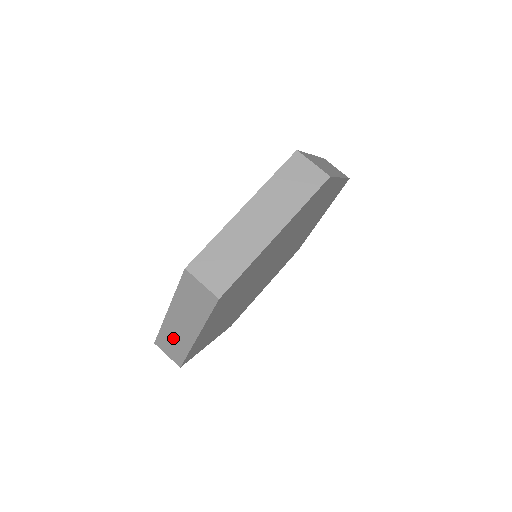
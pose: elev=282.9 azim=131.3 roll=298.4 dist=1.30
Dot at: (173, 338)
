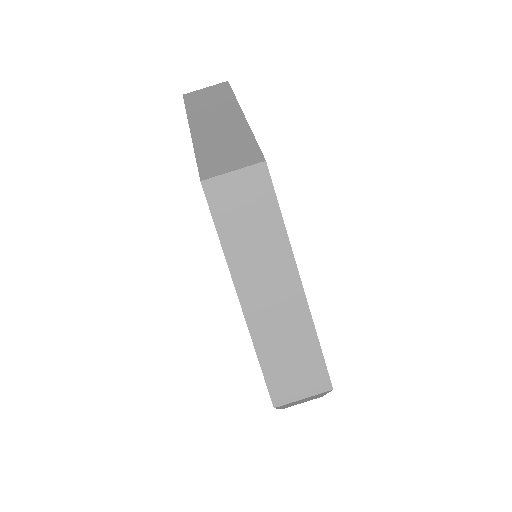
Dot at: (282, 343)
